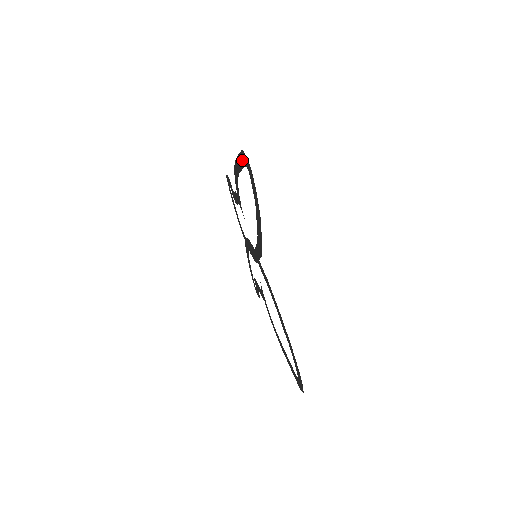
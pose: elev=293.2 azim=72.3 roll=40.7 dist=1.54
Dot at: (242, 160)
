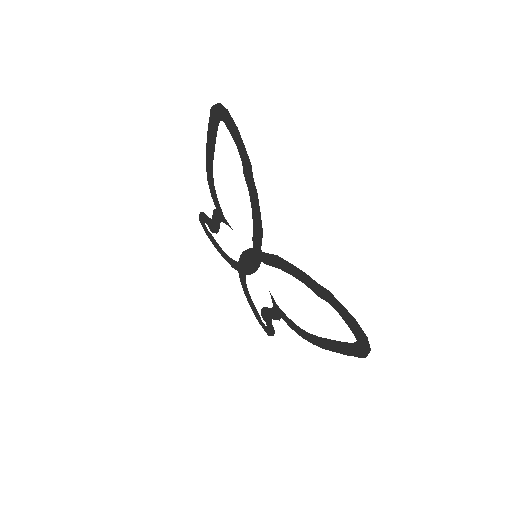
Dot at: (213, 125)
